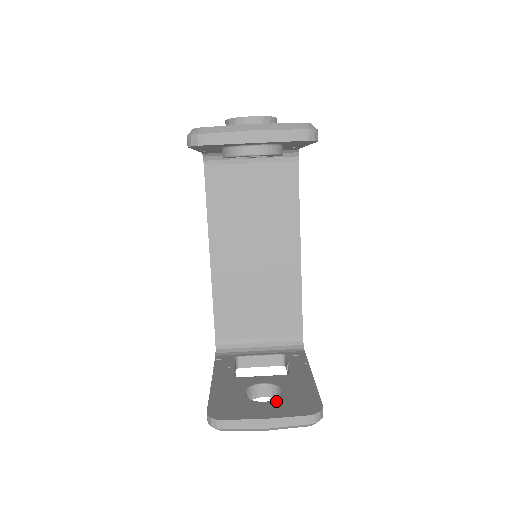
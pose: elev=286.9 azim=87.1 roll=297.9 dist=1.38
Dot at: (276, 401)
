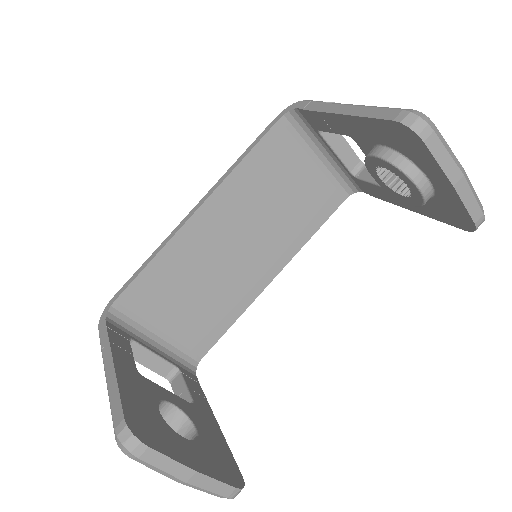
Dot at: (197, 444)
